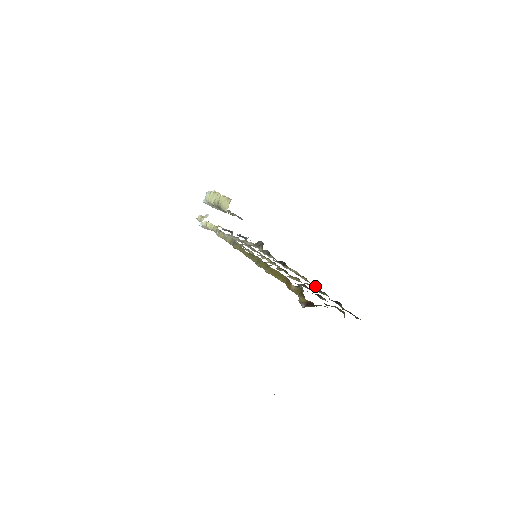
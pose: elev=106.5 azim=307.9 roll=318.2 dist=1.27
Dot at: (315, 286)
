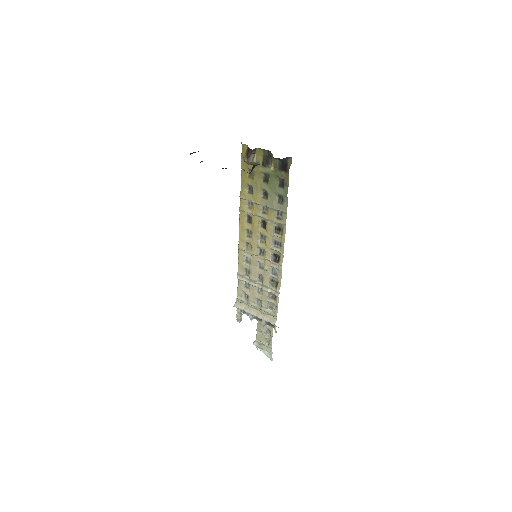
Dot at: (281, 214)
